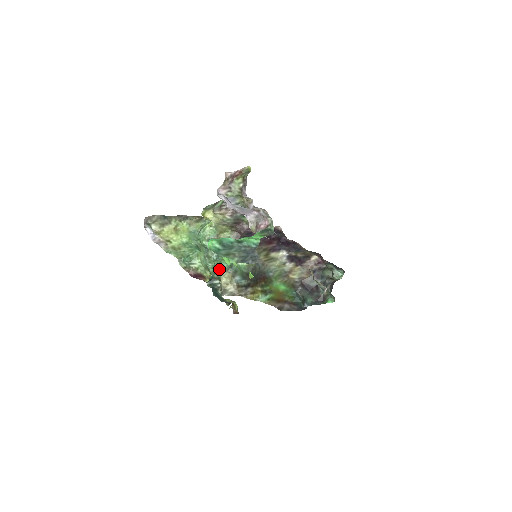
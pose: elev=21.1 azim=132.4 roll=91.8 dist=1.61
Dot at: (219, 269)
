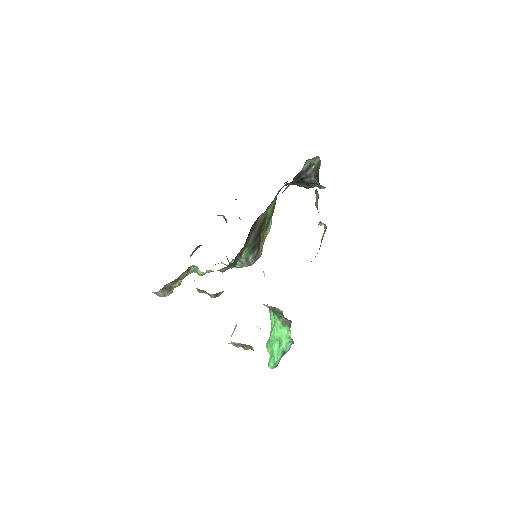
Dot at: occluded
